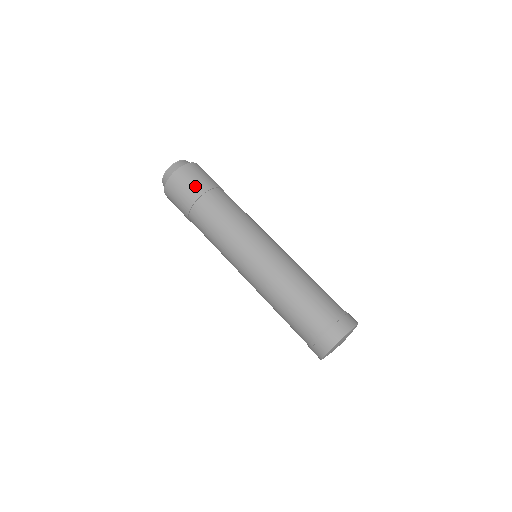
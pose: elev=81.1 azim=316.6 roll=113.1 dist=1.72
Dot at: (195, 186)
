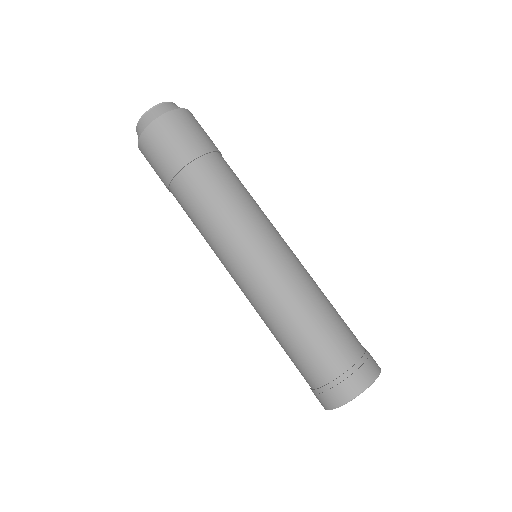
Dot at: (183, 146)
